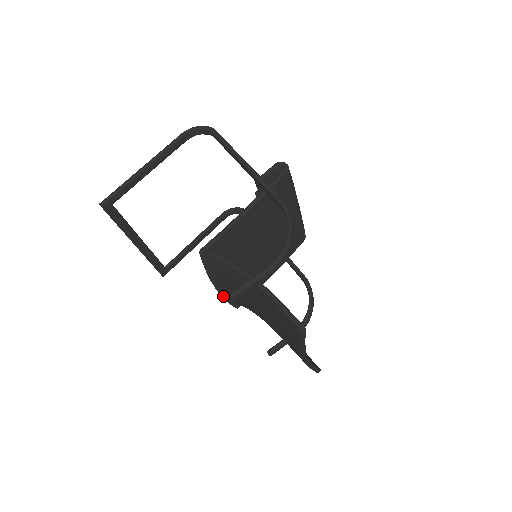
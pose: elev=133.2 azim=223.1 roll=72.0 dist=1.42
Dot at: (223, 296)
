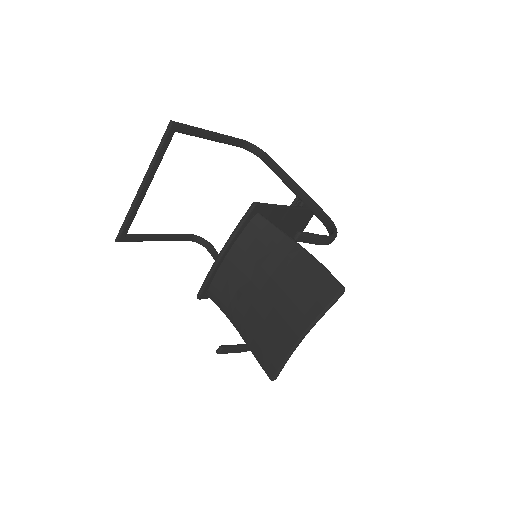
Dot at: (214, 268)
